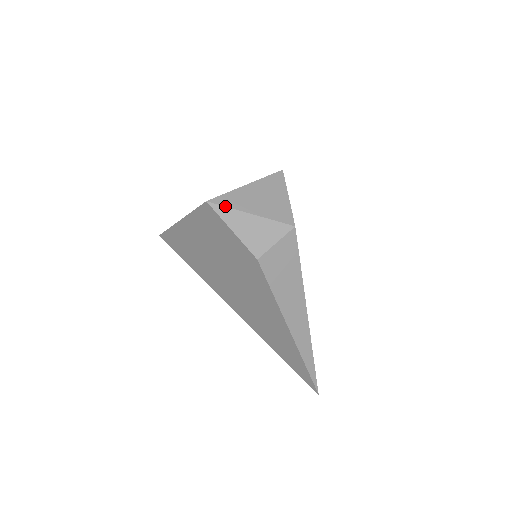
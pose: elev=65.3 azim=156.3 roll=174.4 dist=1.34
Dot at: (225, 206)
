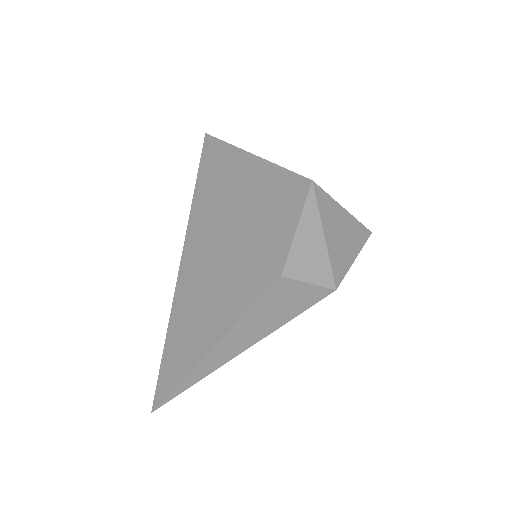
Dot at: (318, 204)
